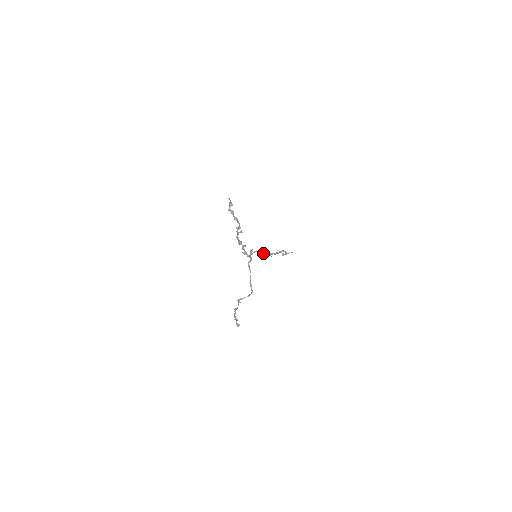
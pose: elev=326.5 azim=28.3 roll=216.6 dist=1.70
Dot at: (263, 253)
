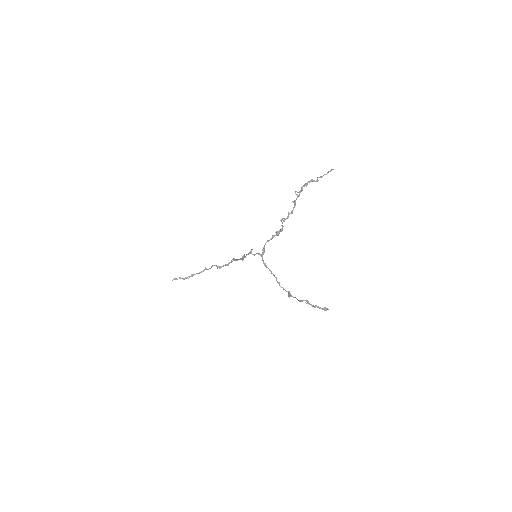
Dot at: (245, 256)
